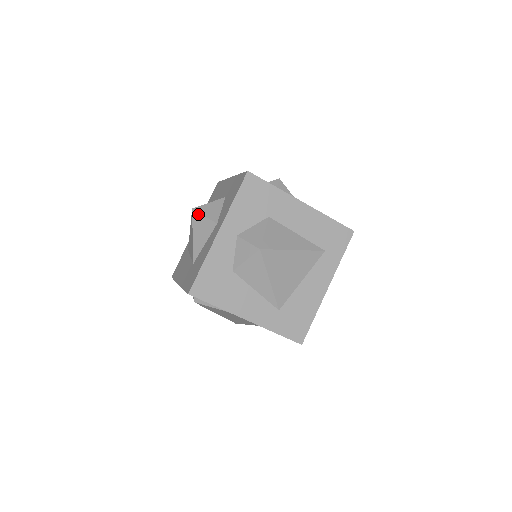
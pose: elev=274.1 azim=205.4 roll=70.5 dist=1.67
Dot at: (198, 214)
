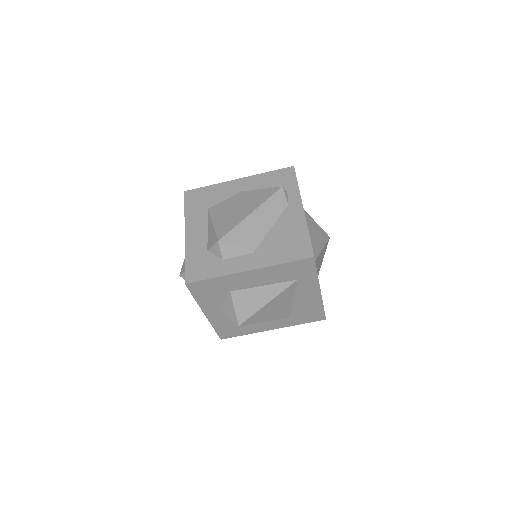
Dot at: occluded
